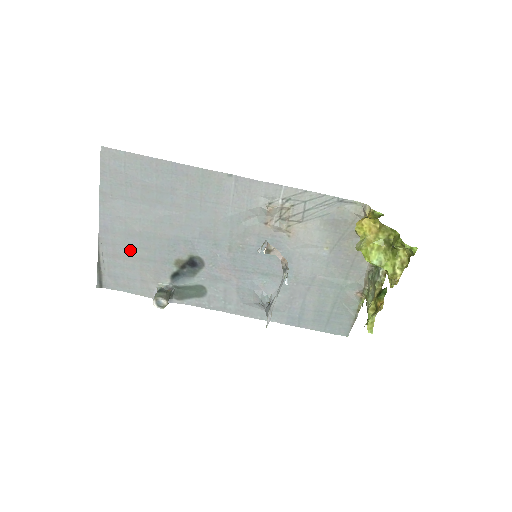
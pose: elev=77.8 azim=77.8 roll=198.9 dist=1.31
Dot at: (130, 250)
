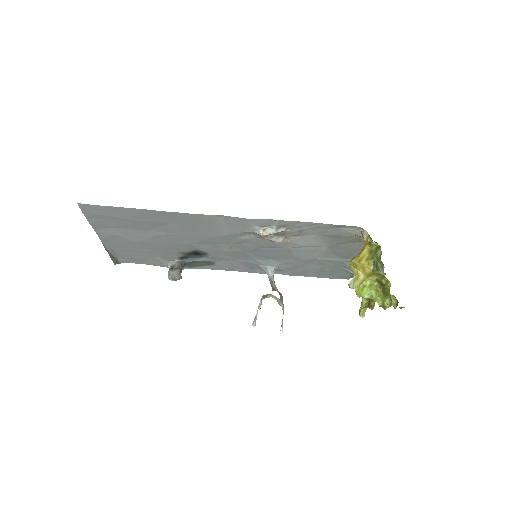
Dot at: (135, 249)
